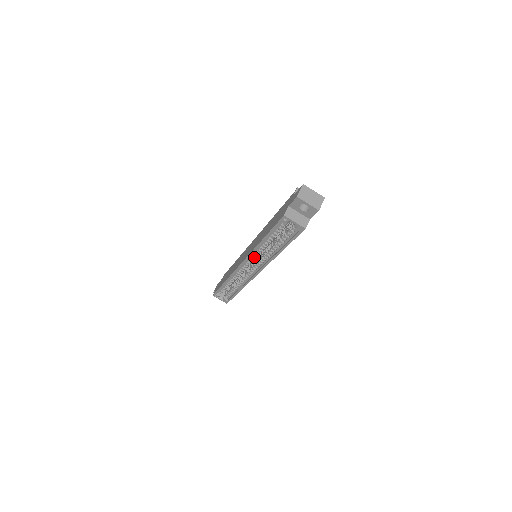
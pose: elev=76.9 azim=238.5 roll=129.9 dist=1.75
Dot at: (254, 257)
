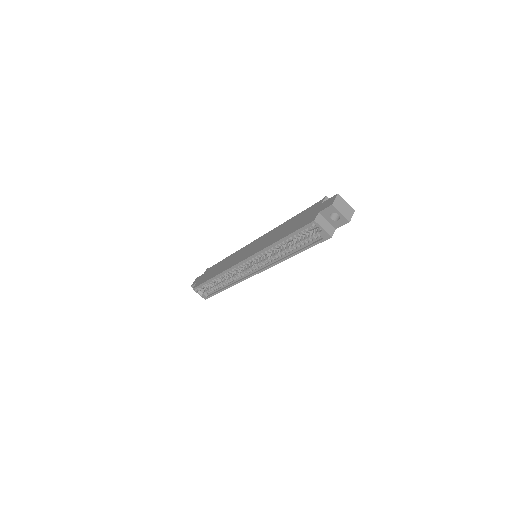
Dot at: (259, 257)
